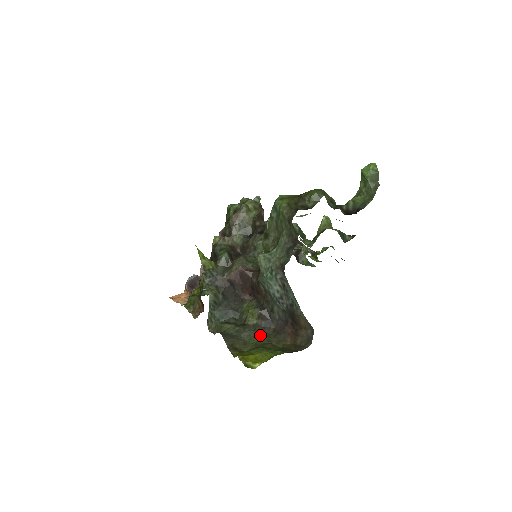
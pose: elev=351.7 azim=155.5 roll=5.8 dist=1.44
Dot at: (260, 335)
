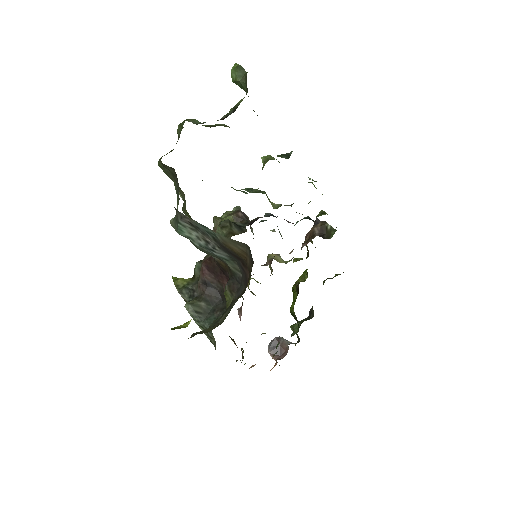
Dot at: (232, 307)
